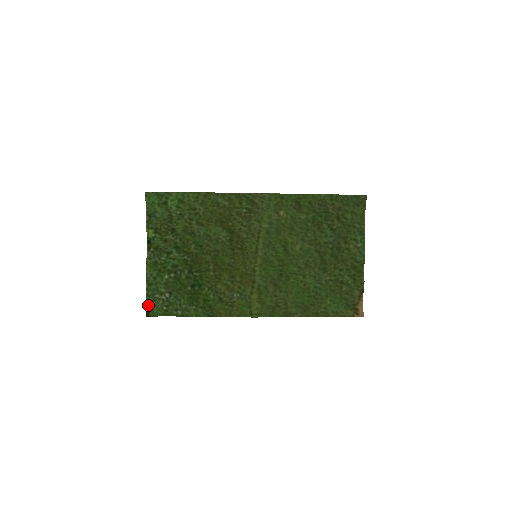
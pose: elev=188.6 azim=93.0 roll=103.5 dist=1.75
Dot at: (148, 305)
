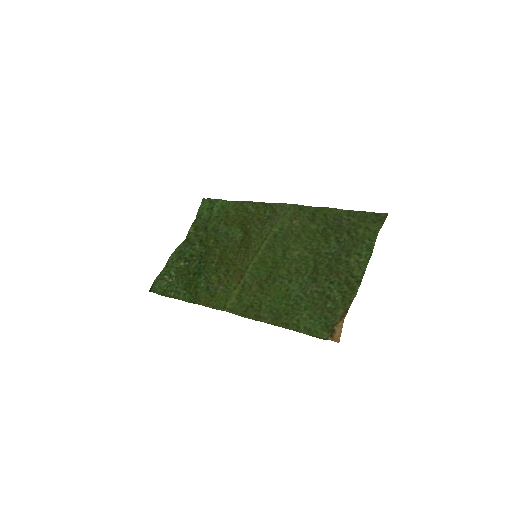
Dot at: (155, 281)
